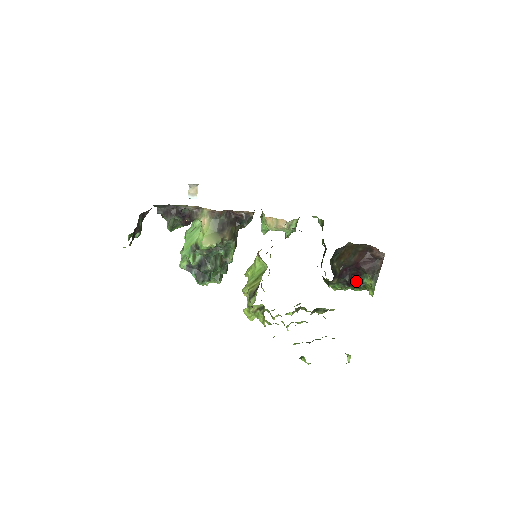
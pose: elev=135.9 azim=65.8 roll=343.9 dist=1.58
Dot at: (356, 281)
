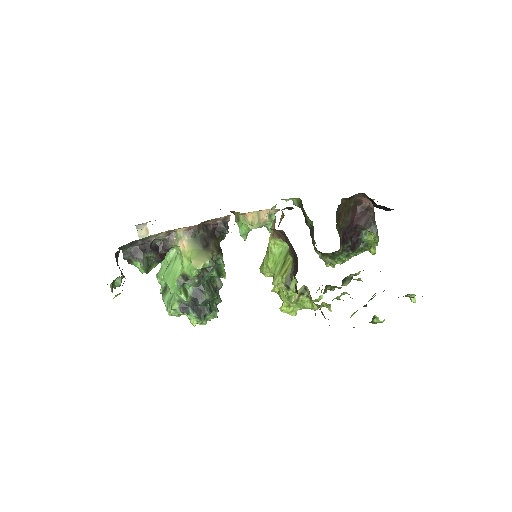
Dot at: (357, 243)
